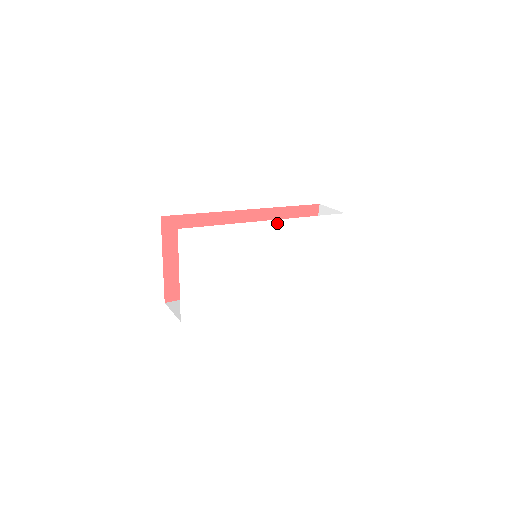
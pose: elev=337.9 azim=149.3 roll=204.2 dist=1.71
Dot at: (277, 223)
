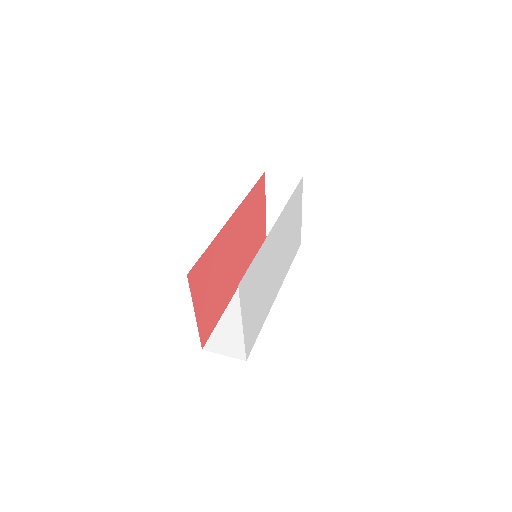
Dot at: (278, 220)
